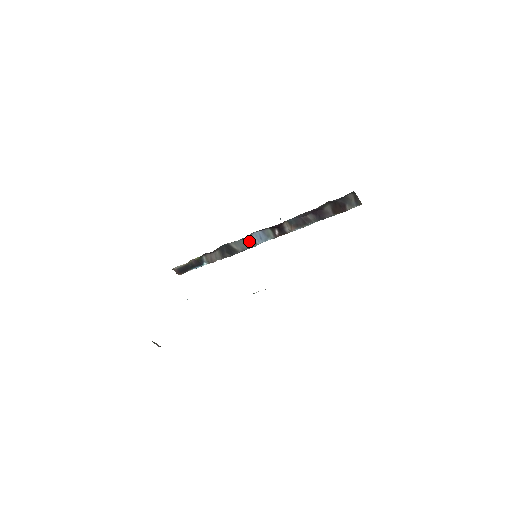
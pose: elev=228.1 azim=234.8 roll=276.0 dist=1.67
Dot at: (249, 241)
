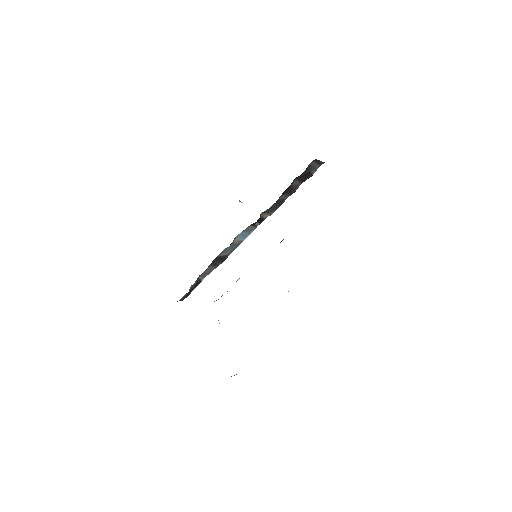
Dot at: (234, 244)
